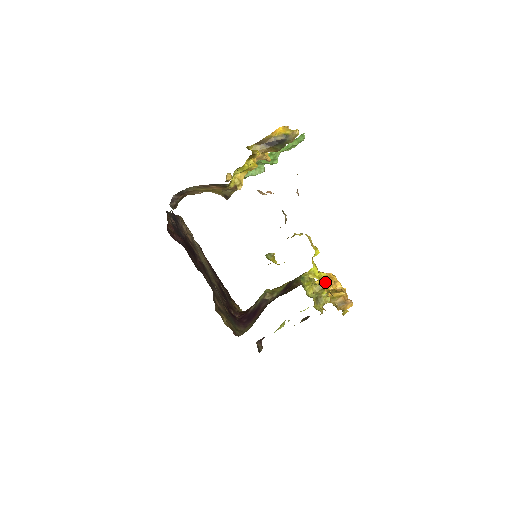
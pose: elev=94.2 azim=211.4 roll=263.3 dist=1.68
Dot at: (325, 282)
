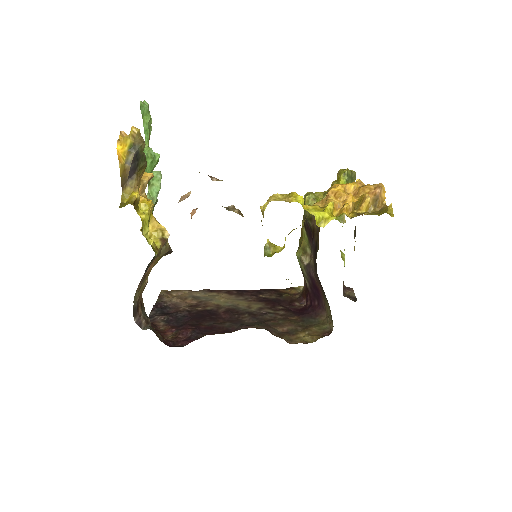
Dot at: (338, 206)
